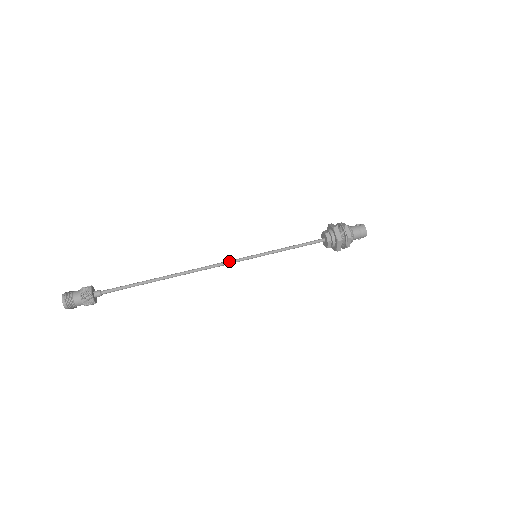
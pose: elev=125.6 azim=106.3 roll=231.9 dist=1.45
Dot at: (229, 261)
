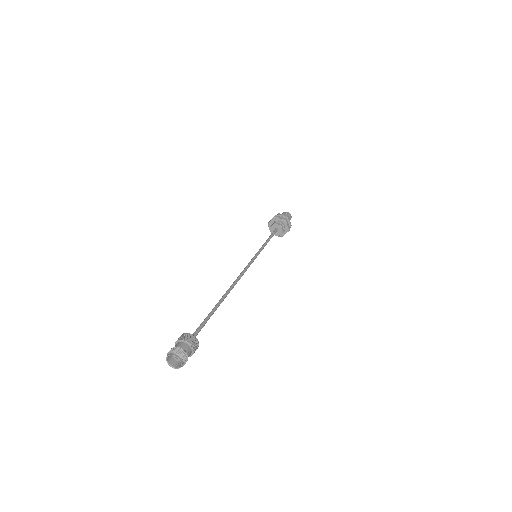
Dot at: (248, 267)
